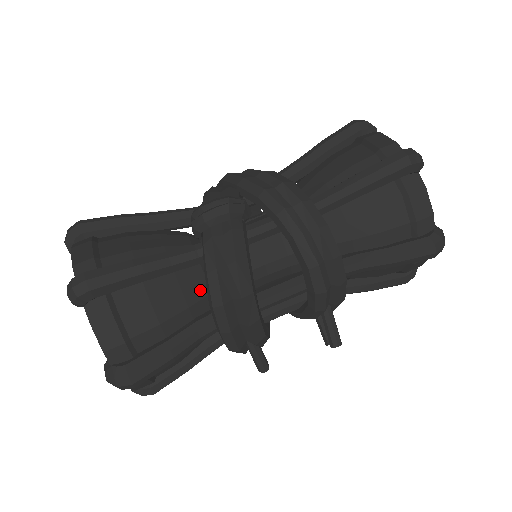
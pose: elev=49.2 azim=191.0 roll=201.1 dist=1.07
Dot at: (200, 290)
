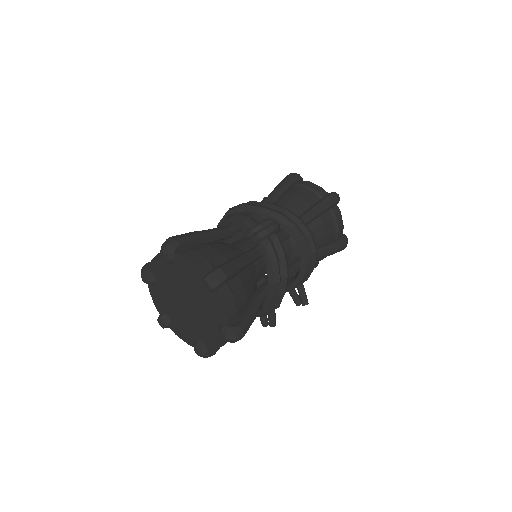
Dot at: (255, 277)
